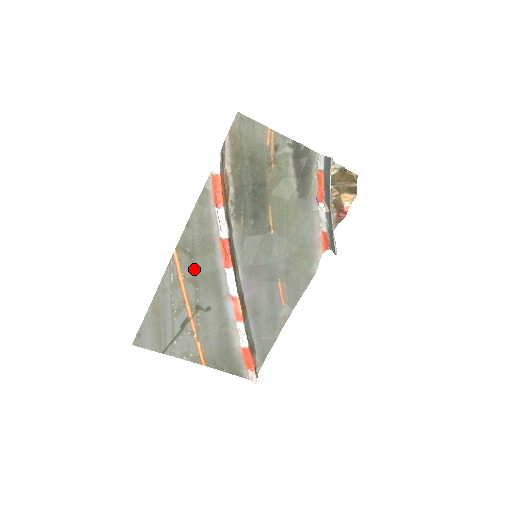
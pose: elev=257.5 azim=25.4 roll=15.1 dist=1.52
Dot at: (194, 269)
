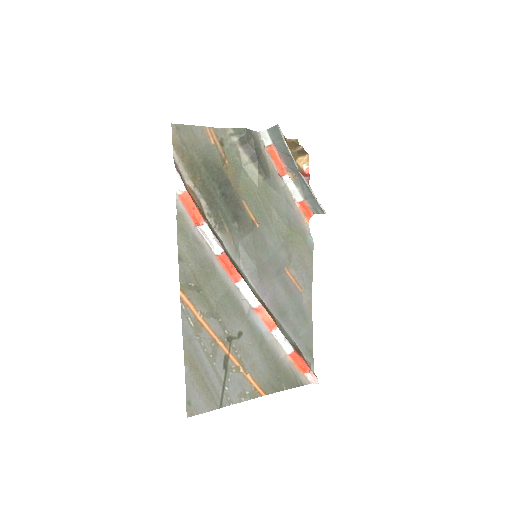
Dot at: (207, 301)
